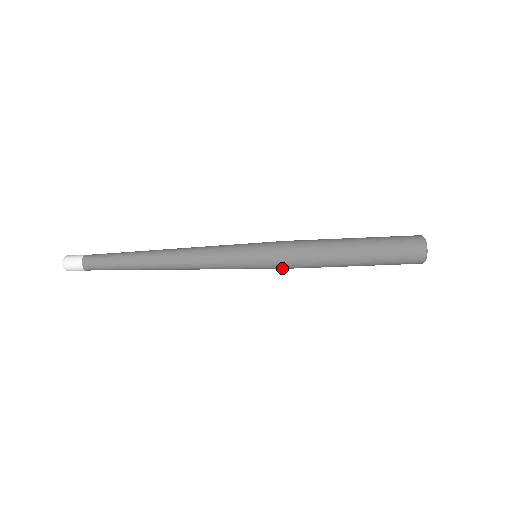
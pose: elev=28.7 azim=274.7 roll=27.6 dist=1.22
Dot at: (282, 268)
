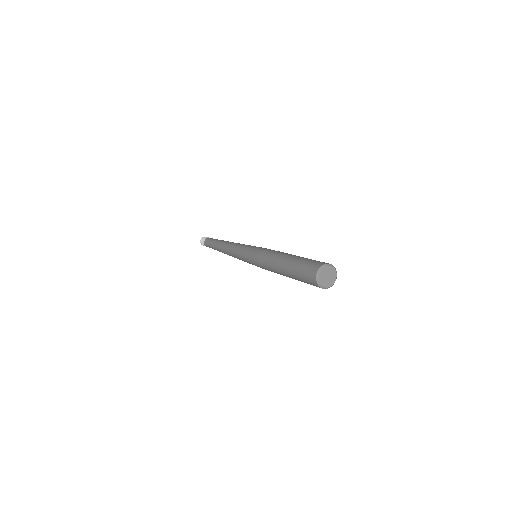
Dot at: occluded
